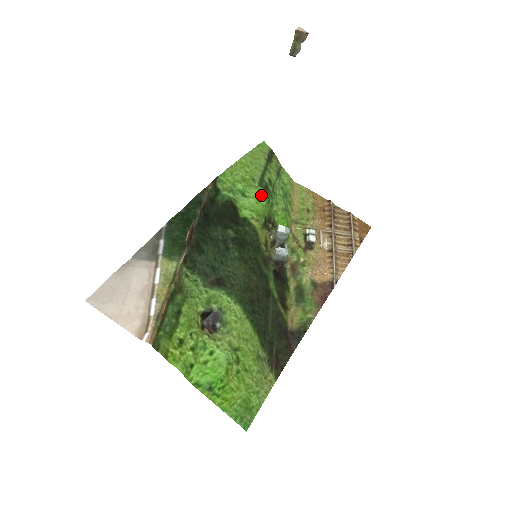
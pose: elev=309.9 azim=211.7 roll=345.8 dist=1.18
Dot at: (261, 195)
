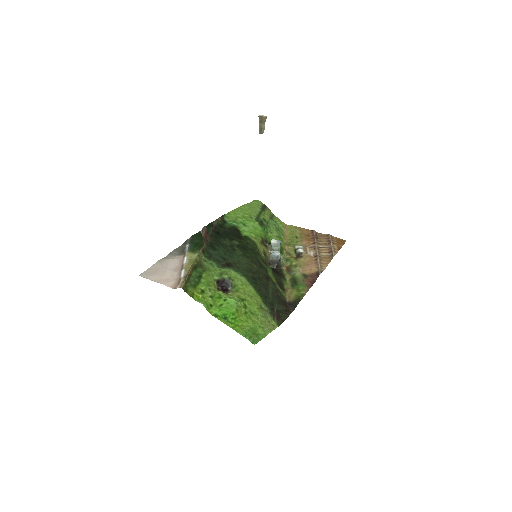
Dot at: (258, 226)
